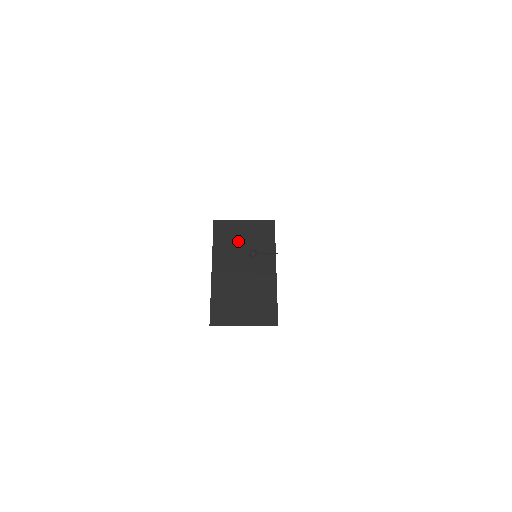
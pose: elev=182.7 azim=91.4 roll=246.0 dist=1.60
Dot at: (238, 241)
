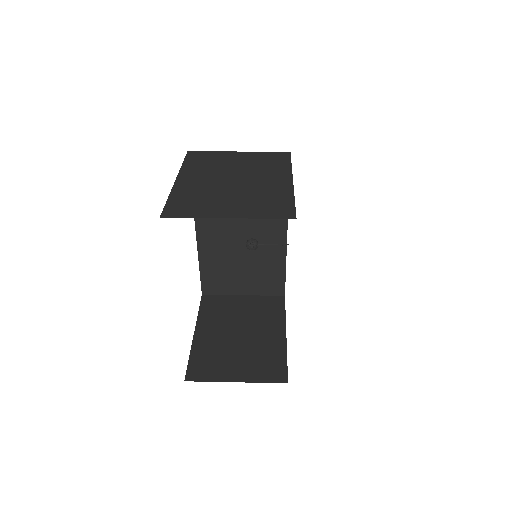
Dot at: occluded
